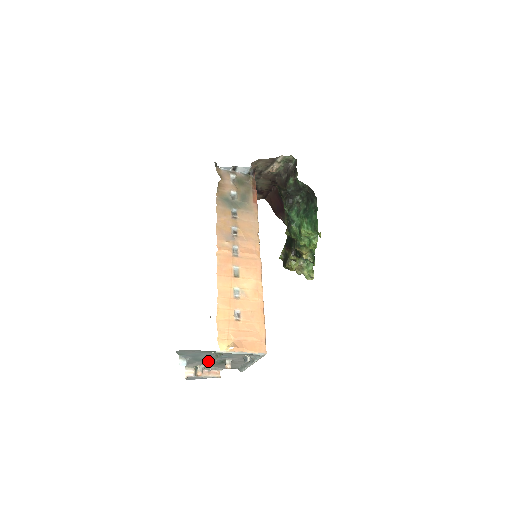
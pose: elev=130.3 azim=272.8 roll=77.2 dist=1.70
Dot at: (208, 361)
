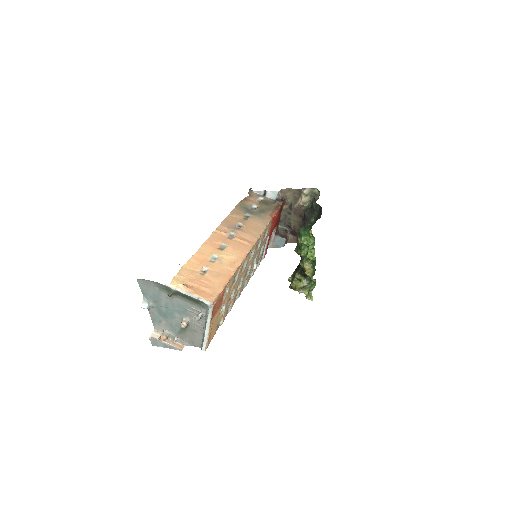
Dot at: (171, 320)
